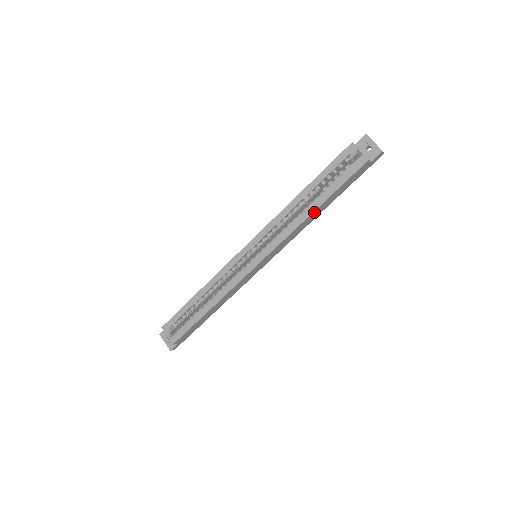
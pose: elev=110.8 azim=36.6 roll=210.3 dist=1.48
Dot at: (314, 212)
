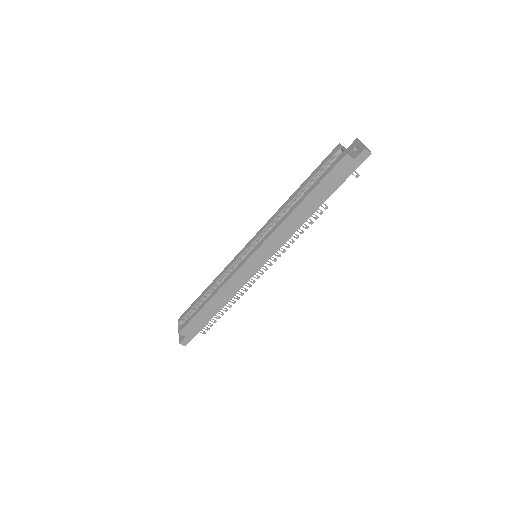
Dot at: (299, 208)
